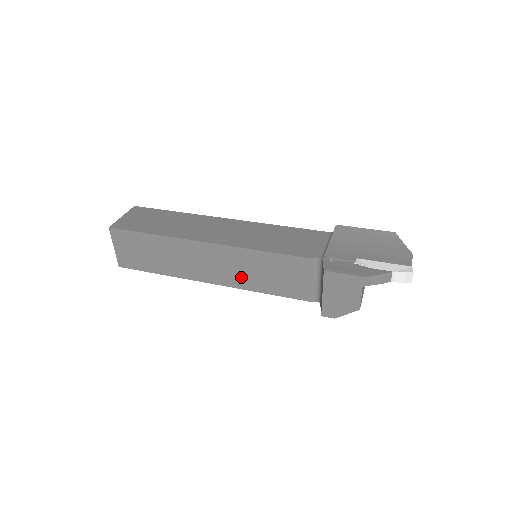
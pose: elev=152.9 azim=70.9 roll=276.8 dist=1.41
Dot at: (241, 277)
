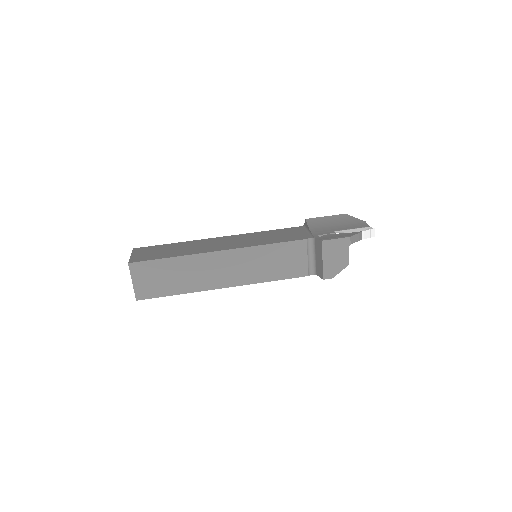
Dot at: (252, 273)
